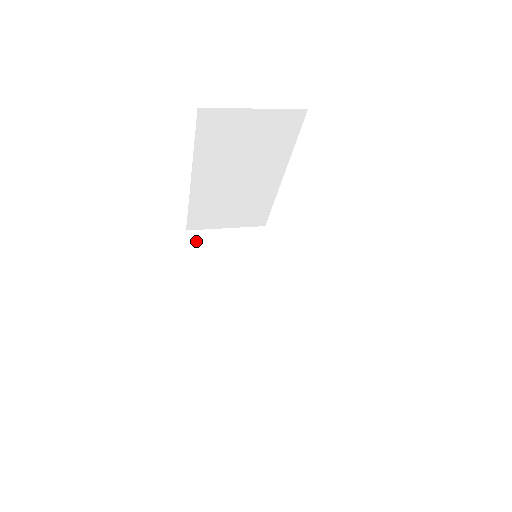
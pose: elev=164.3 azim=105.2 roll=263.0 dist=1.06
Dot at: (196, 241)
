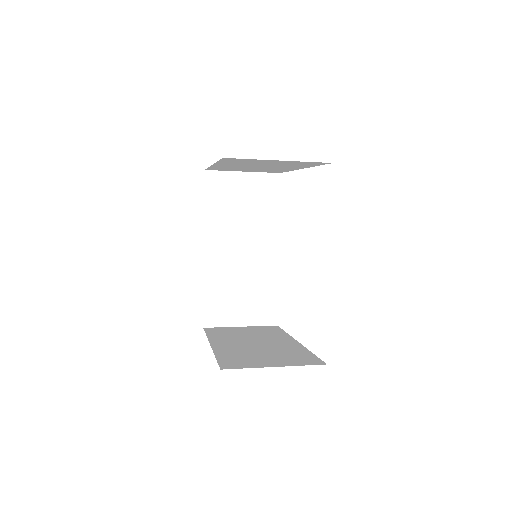
Dot at: (212, 183)
